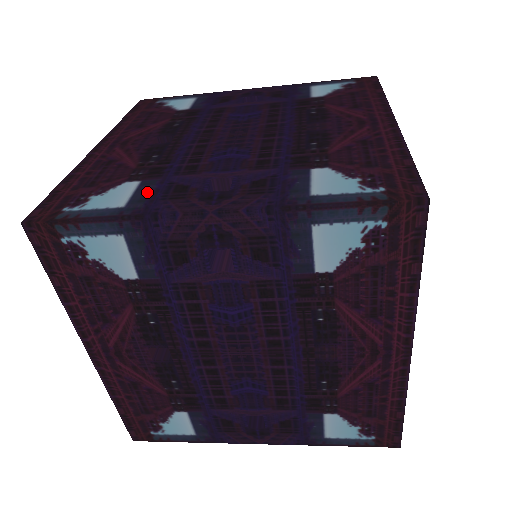
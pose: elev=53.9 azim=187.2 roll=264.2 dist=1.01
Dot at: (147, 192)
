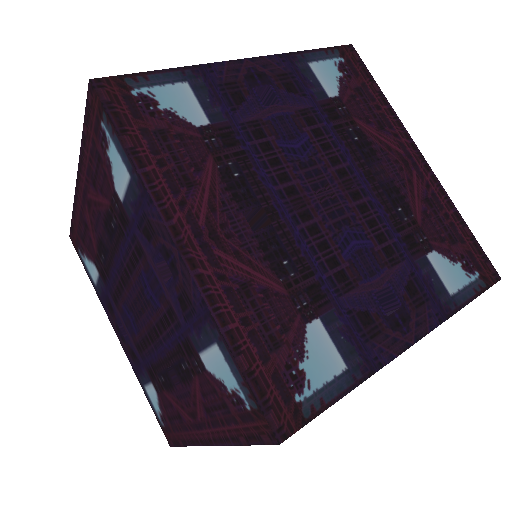
Dot at: occluded
